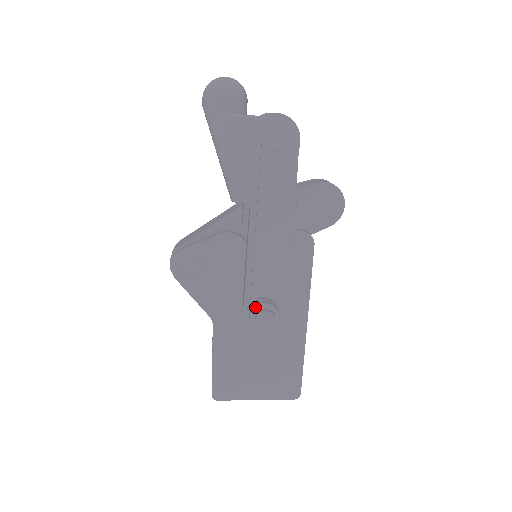
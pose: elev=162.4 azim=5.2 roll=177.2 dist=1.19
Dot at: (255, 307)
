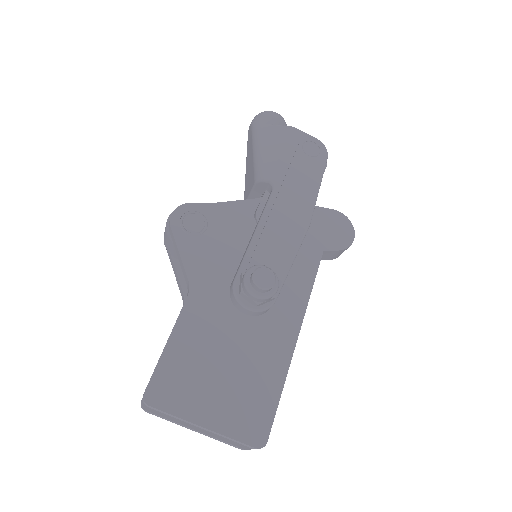
Dot at: (255, 265)
